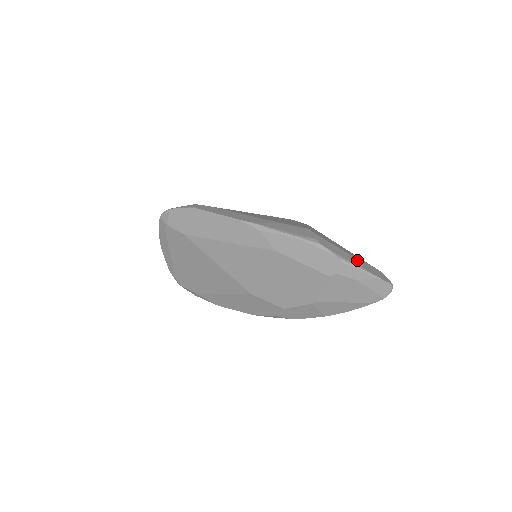
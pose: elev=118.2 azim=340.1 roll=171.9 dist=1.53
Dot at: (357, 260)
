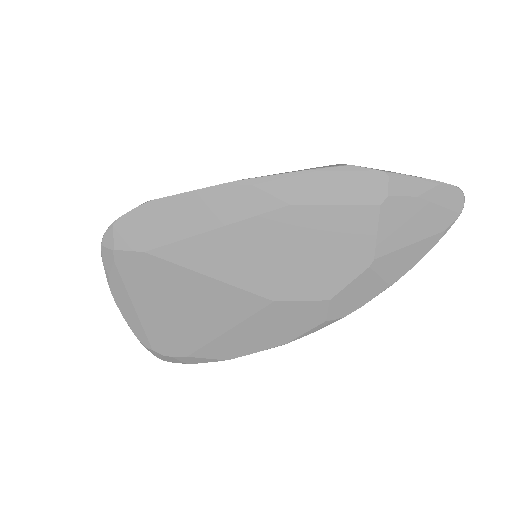
Dot at: occluded
